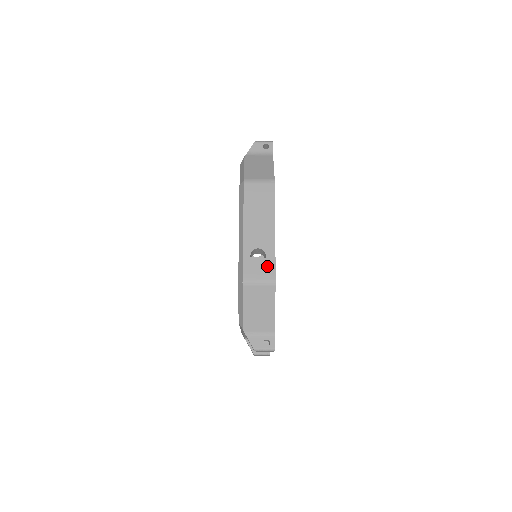
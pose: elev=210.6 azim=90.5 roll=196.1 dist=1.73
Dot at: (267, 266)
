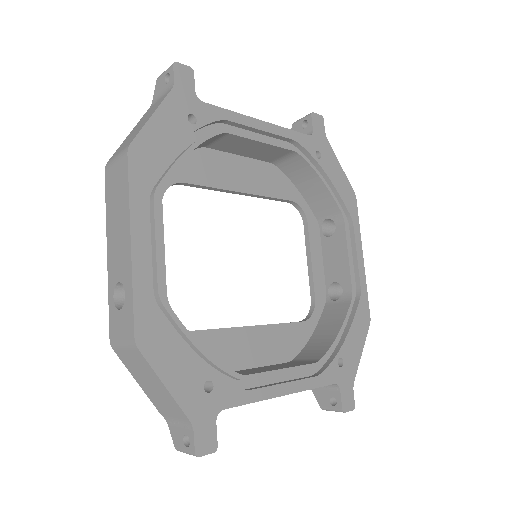
Dot at: (126, 314)
